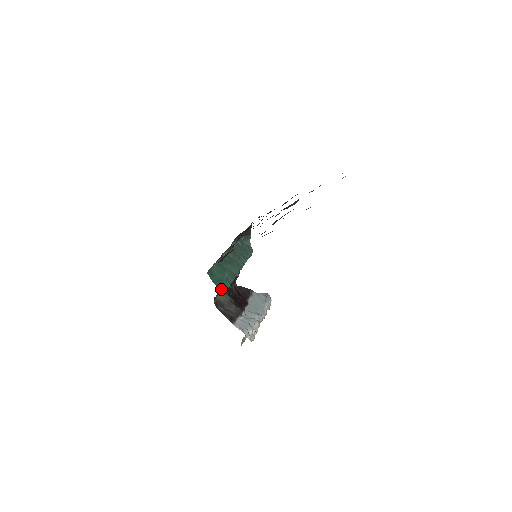
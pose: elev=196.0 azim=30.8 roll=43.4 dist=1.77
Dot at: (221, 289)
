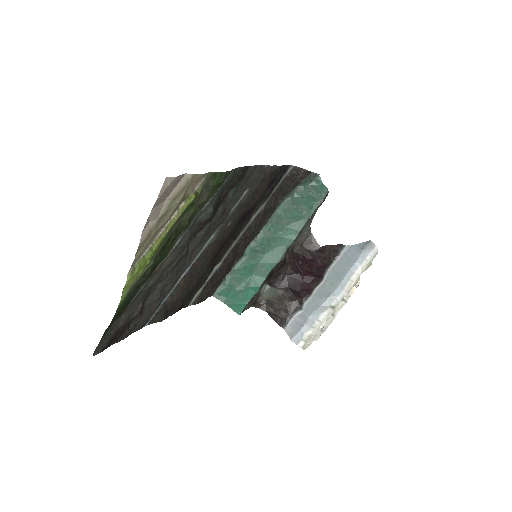
Dot at: (237, 307)
